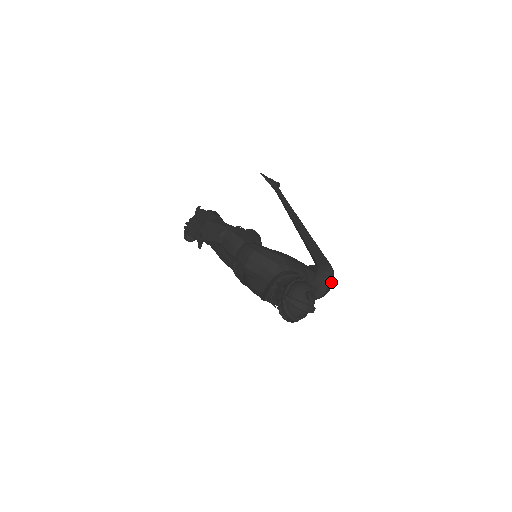
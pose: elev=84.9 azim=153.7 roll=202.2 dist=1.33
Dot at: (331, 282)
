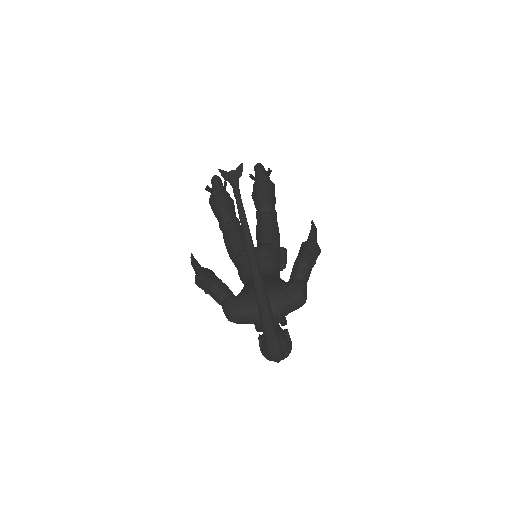
Dot at: (278, 355)
